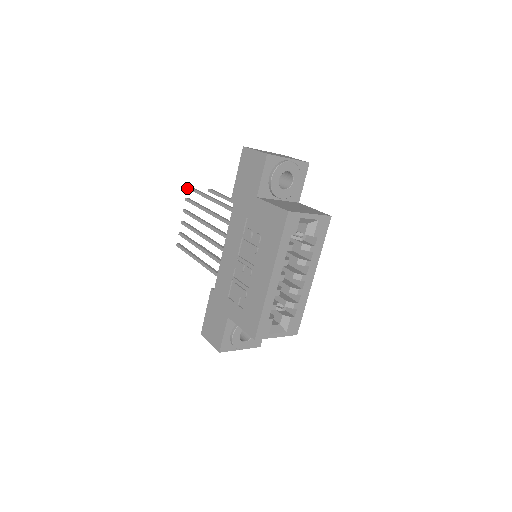
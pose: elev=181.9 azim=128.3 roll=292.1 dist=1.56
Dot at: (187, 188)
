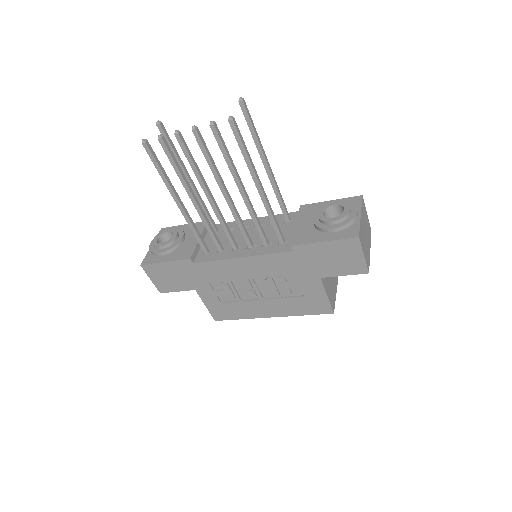
Dot at: (228, 120)
